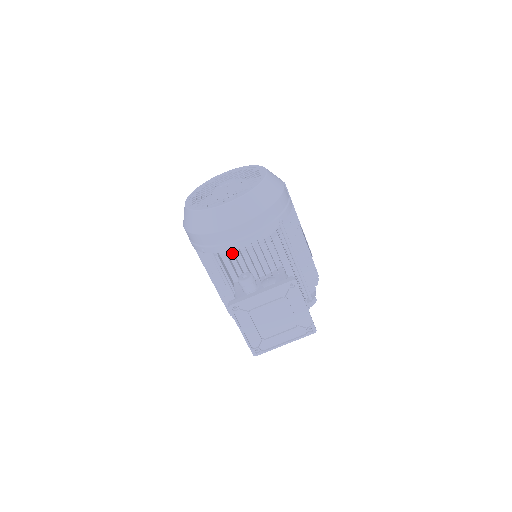
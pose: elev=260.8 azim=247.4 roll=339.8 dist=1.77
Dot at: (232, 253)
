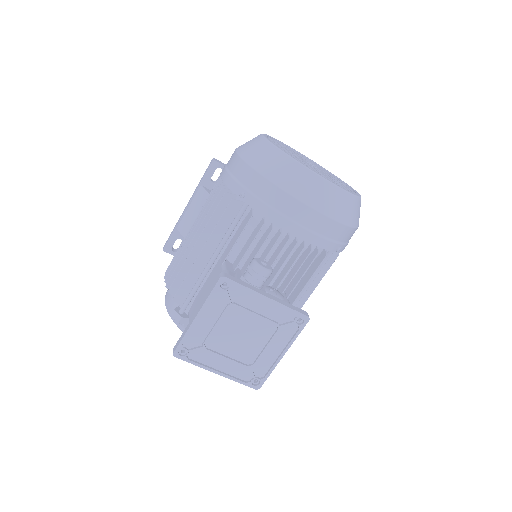
Dot at: occluded
